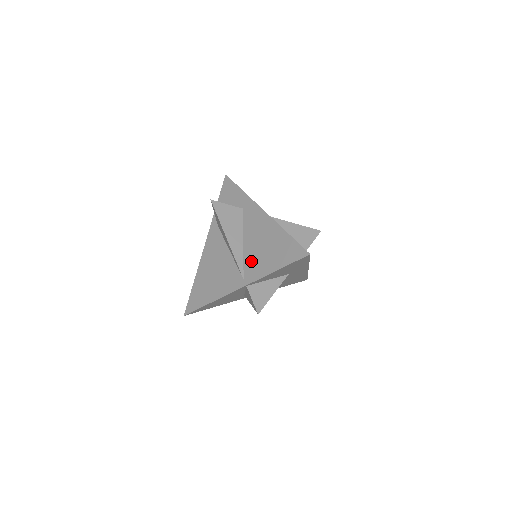
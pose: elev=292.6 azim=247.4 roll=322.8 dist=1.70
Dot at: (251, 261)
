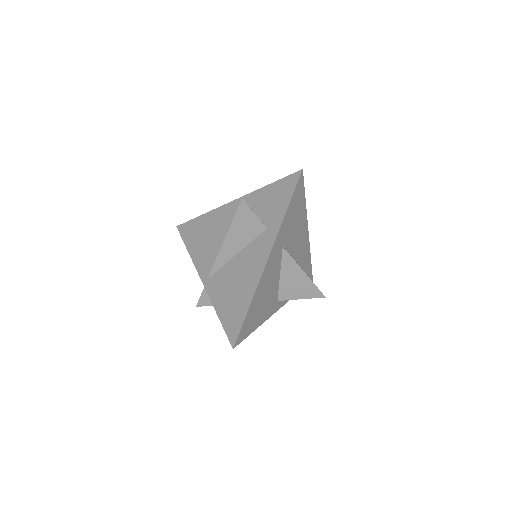
Dot at: (222, 277)
